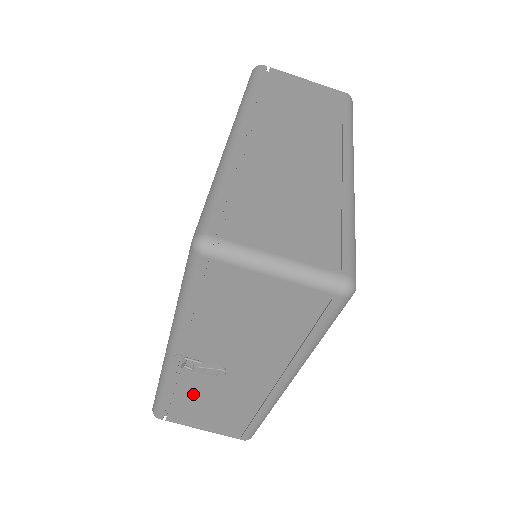
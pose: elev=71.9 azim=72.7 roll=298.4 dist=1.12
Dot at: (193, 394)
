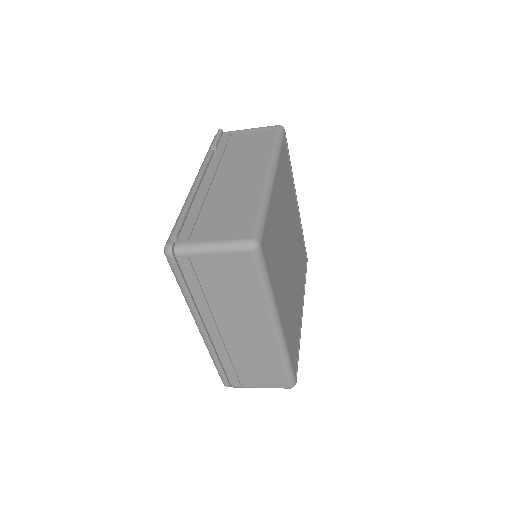
Dot at: occluded
